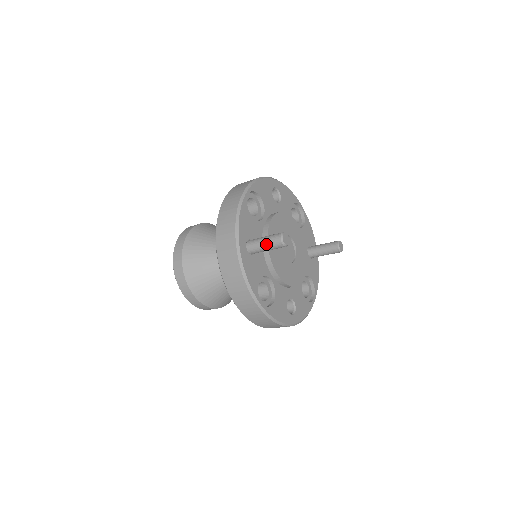
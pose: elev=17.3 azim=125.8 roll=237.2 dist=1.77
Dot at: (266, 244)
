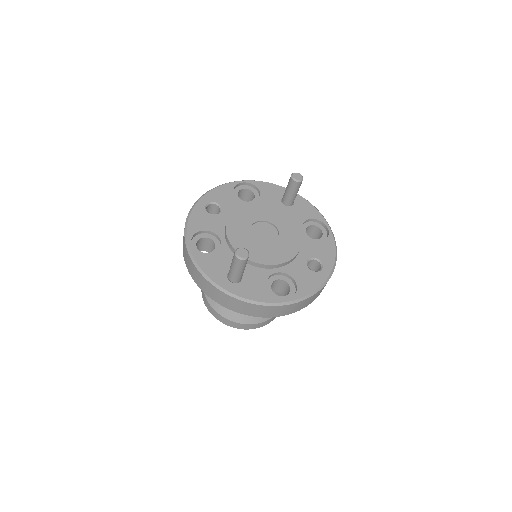
Dot at: (237, 270)
